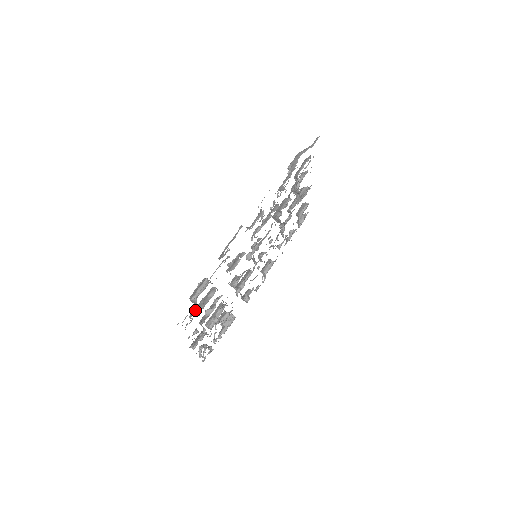
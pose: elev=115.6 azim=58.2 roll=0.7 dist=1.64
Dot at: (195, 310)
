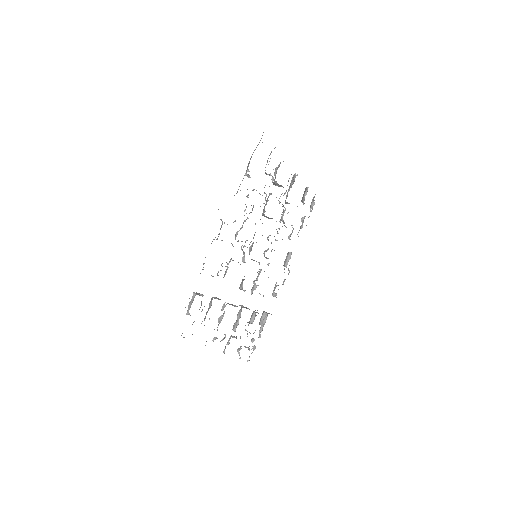
Dot at: (202, 321)
